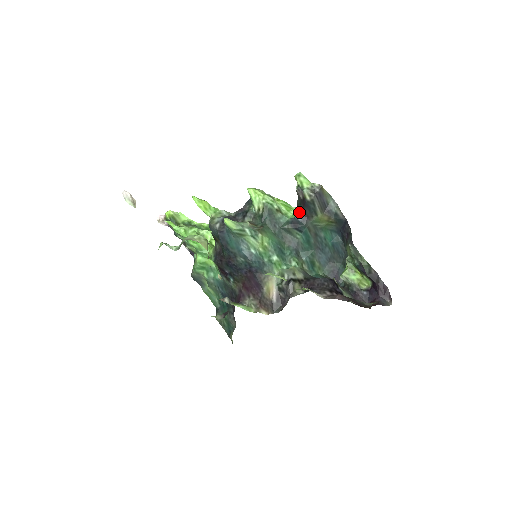
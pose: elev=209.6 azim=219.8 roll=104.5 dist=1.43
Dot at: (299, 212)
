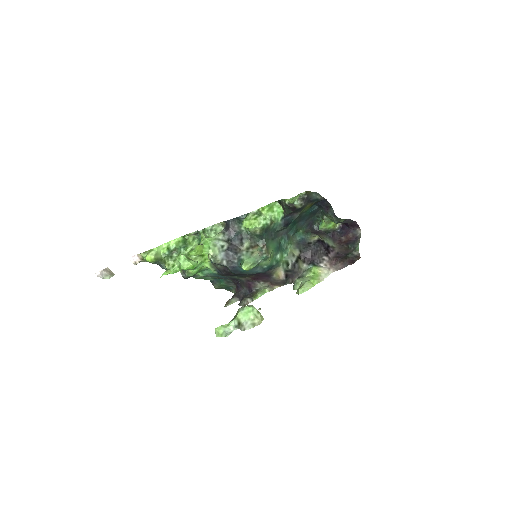
Dot at: (288, 214)
